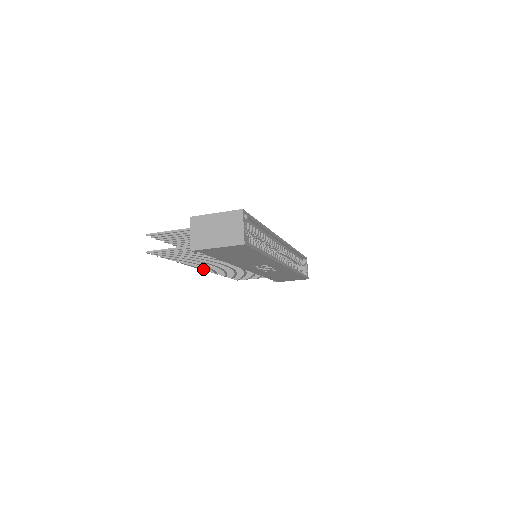
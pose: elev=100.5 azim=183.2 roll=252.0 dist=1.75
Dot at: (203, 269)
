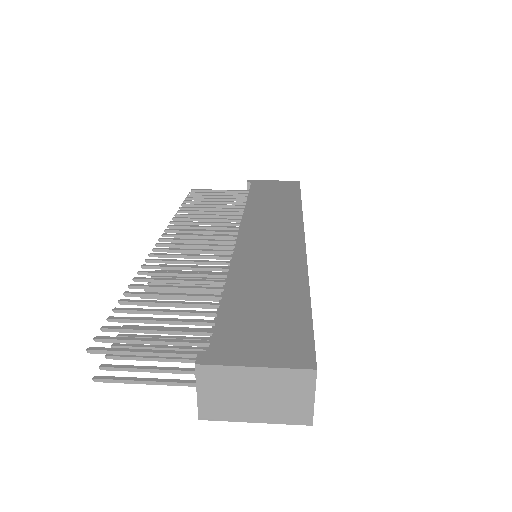
Dot at: occluded
